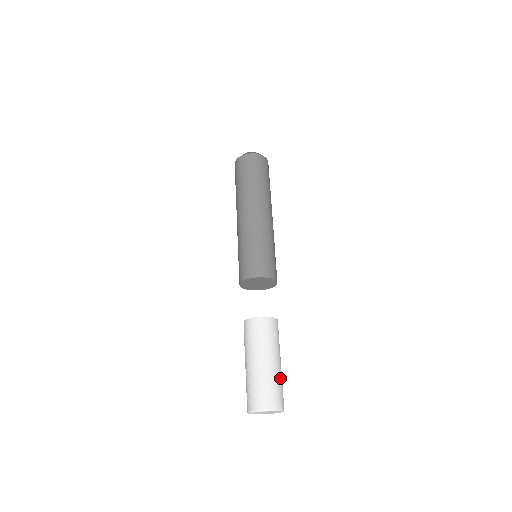
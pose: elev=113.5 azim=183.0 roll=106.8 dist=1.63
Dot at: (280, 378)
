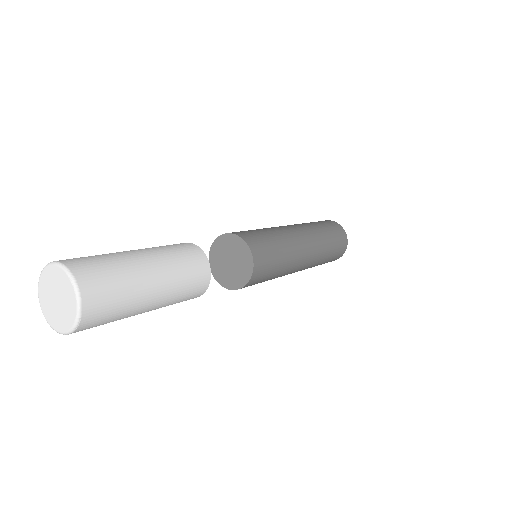
Dot at: (125, 267)
